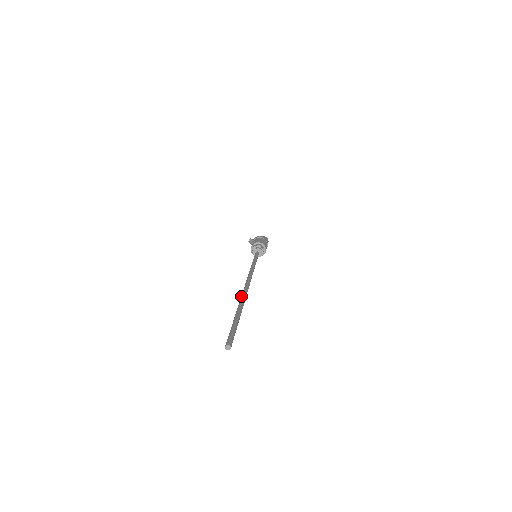
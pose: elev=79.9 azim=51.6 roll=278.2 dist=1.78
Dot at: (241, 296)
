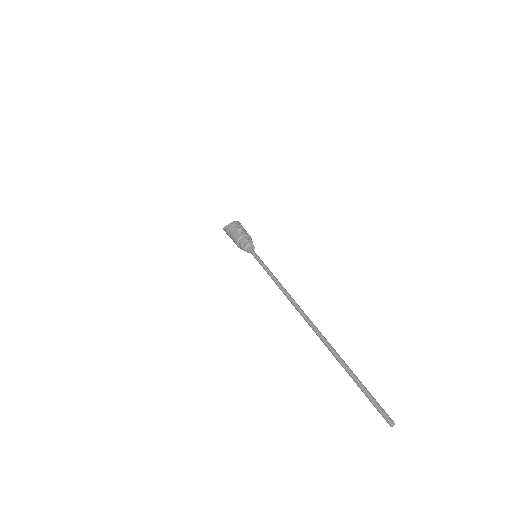
Dot at: (325, 339)
